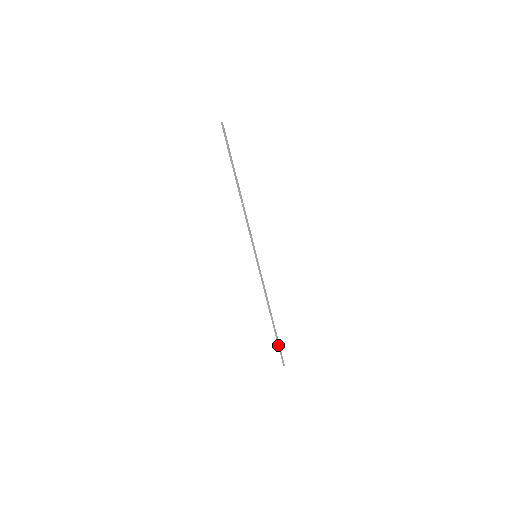
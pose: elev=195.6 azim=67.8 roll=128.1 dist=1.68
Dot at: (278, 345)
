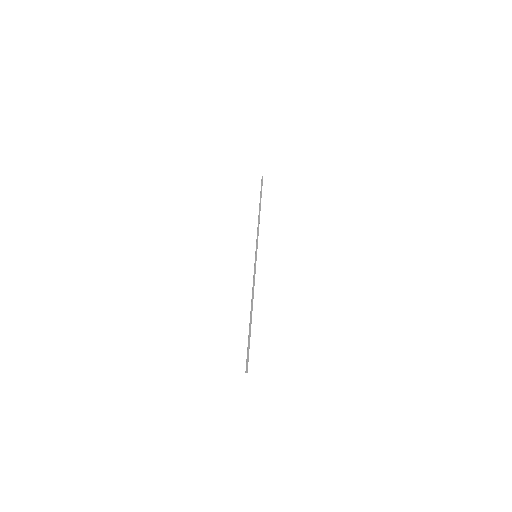
Dot at: (248, 345)
